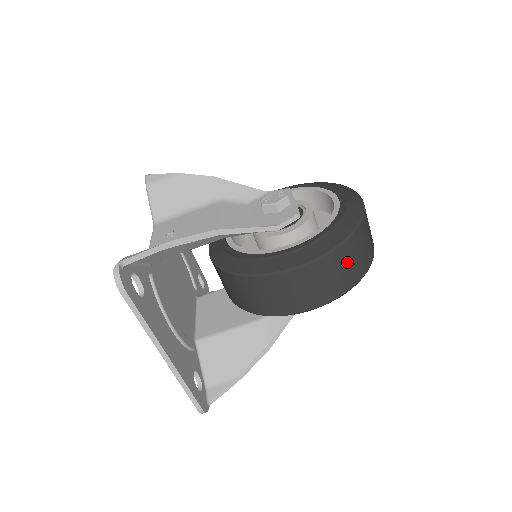
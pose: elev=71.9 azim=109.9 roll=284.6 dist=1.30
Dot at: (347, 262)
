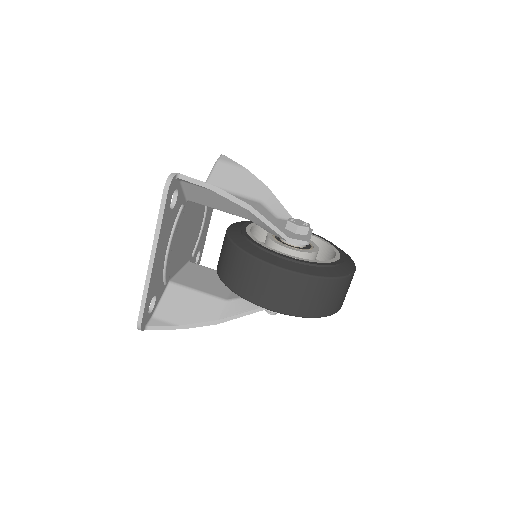
Dot at: (318, 295)
